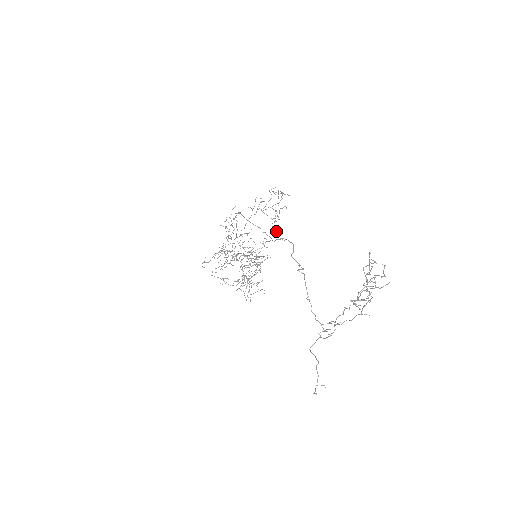
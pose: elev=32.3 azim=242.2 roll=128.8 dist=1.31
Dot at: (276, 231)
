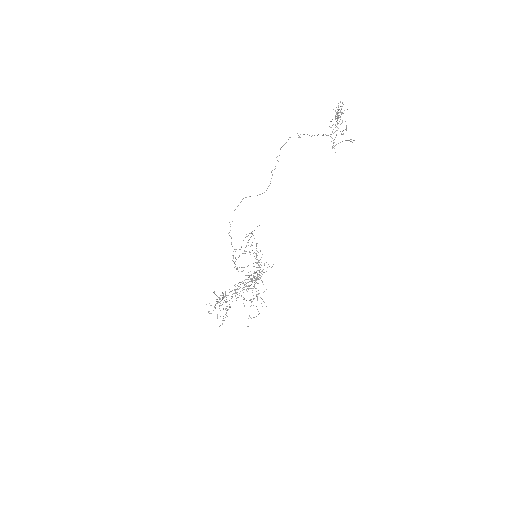
Dot at: occluded
